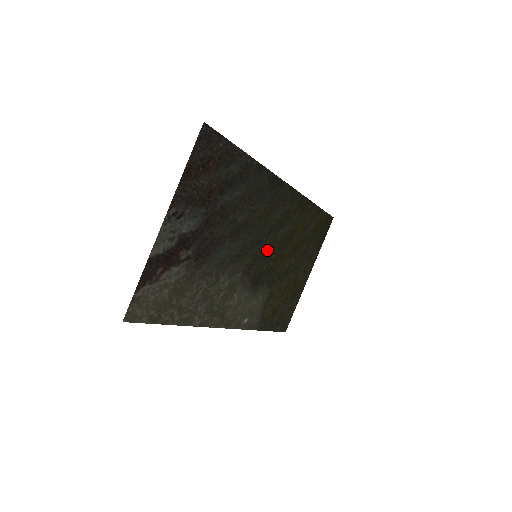
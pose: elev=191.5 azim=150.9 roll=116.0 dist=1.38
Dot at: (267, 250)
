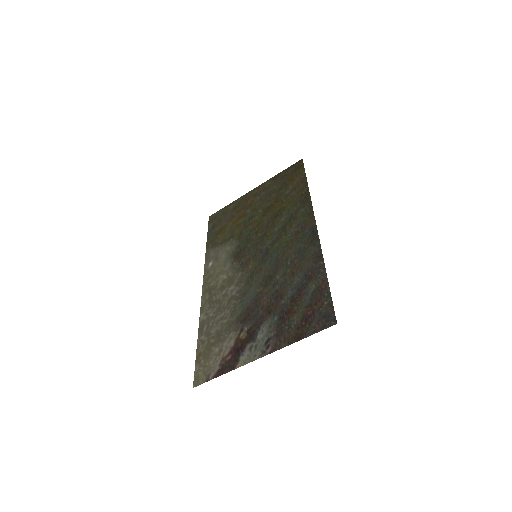
Dot at: (262, 242)
